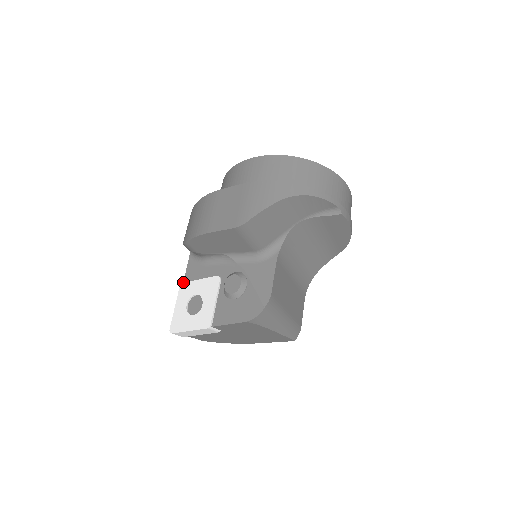
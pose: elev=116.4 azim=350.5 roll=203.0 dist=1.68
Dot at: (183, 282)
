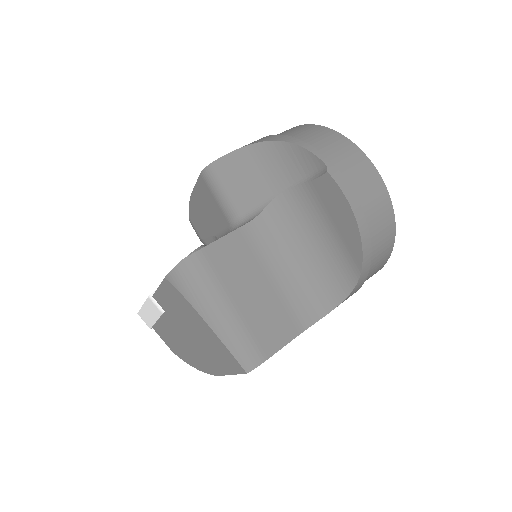
Dot at: occluded
